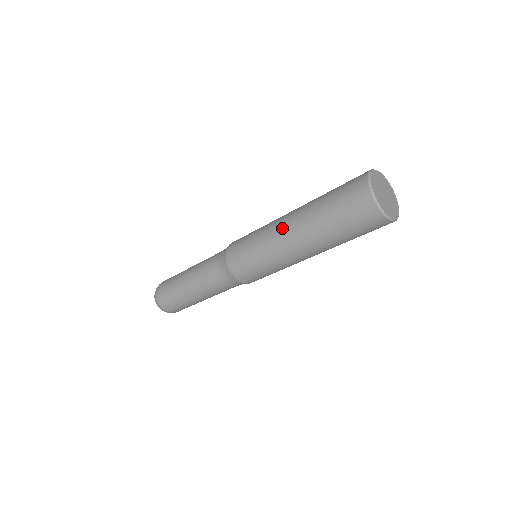
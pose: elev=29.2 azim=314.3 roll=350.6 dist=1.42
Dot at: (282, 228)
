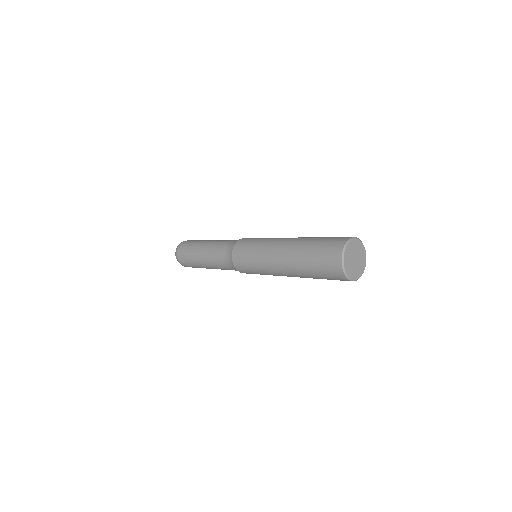
Dot at: (280, 272)
